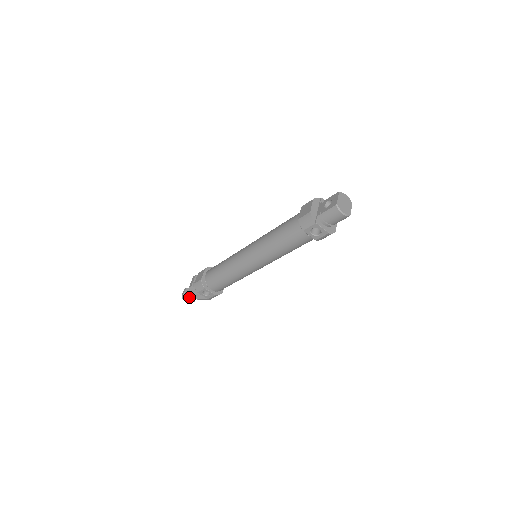
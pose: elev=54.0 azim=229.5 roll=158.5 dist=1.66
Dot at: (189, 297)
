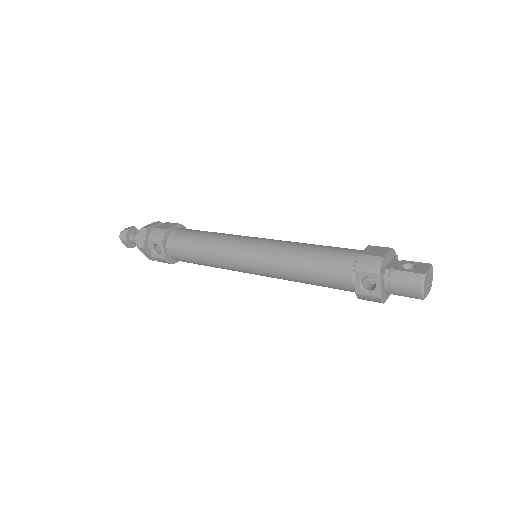
Dot at: (130, 238)
